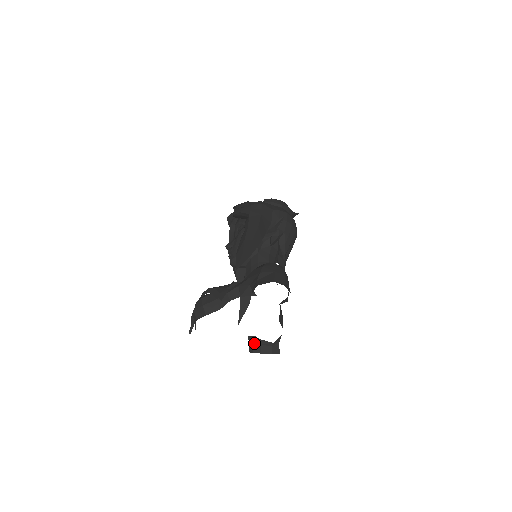
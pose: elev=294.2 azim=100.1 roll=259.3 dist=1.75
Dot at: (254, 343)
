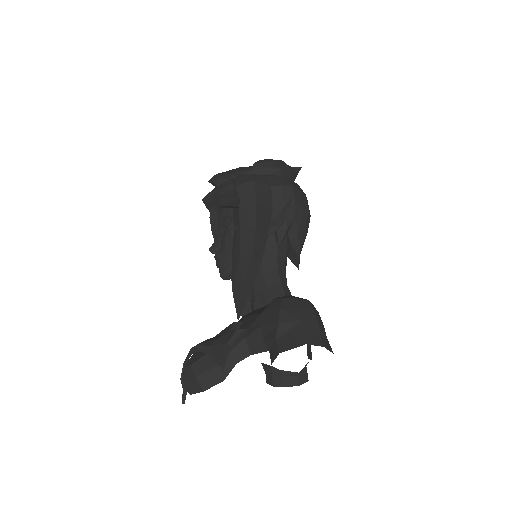
Dot at: (272, 374)
